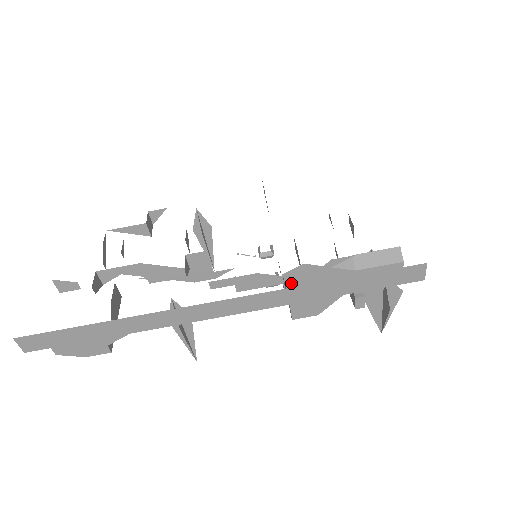
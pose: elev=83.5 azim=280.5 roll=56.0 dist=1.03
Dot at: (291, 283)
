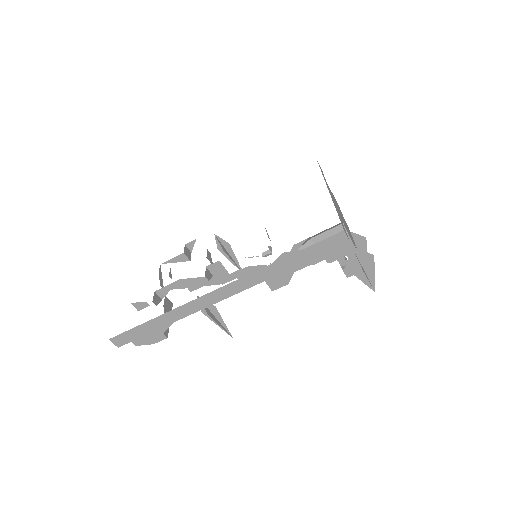
Dot at: occluded
